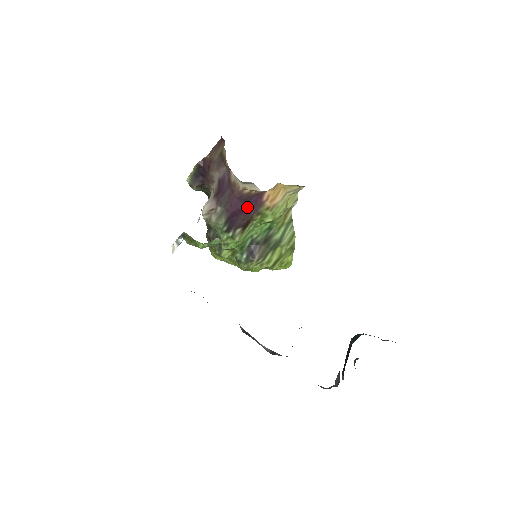
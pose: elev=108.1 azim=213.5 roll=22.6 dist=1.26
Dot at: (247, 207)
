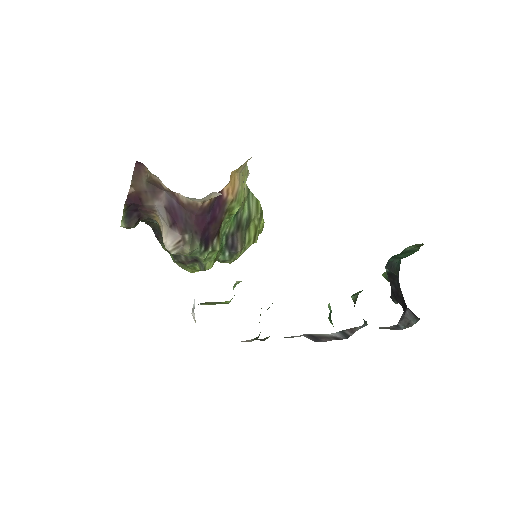
Dot at: (213, 215)
